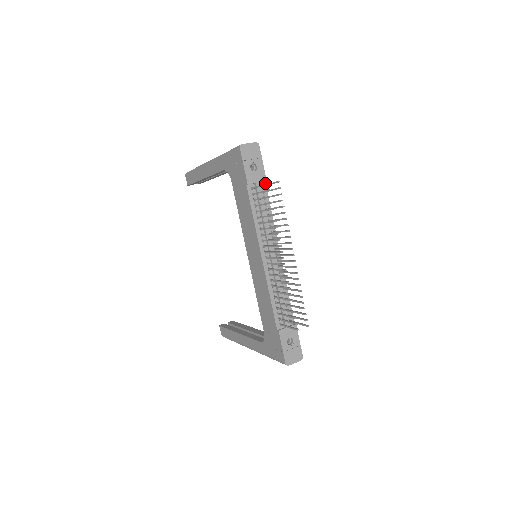
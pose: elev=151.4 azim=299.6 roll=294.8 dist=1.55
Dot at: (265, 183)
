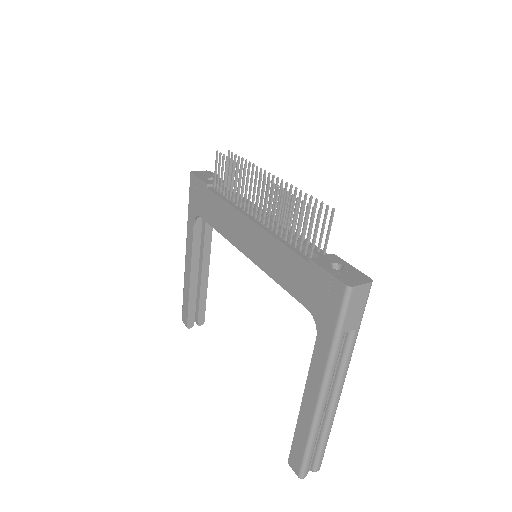
Dot at: occluded
